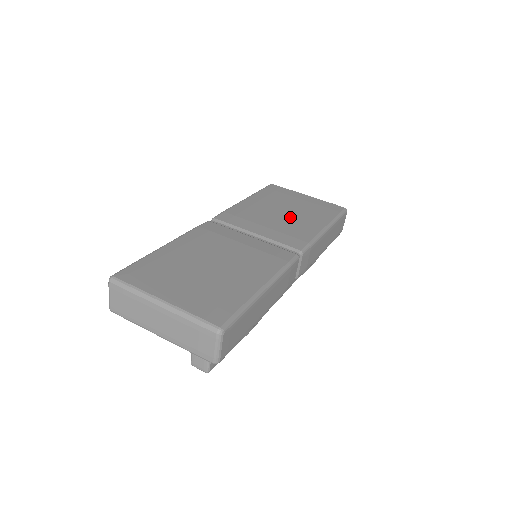
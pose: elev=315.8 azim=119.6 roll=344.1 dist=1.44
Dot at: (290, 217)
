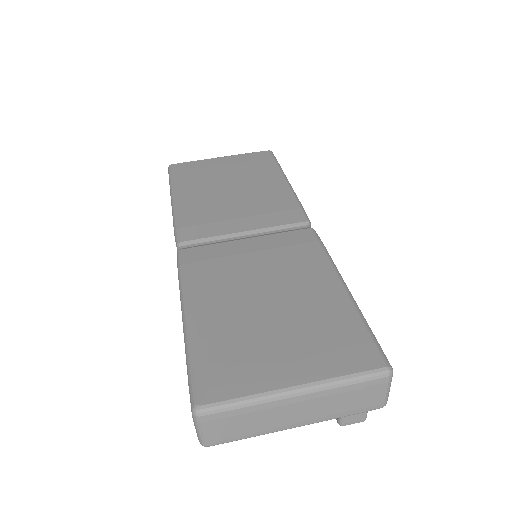
Dot at: (245, 191)
